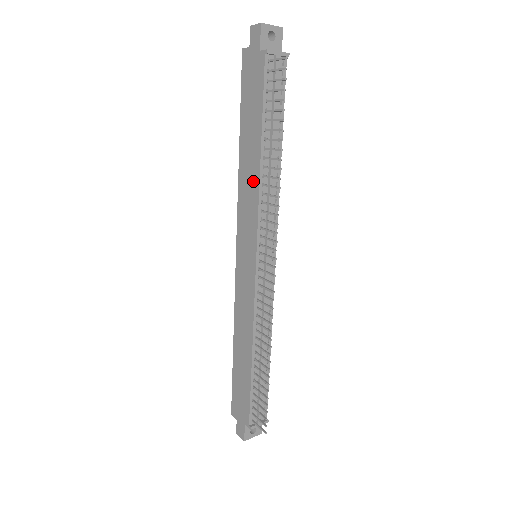
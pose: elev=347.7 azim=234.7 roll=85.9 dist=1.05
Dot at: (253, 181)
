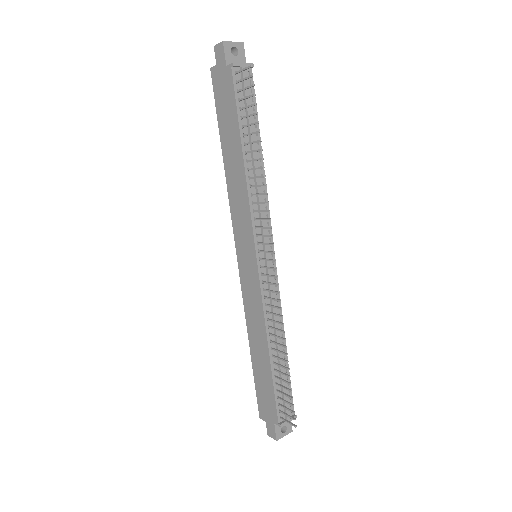
Dot at: (241, 185)
